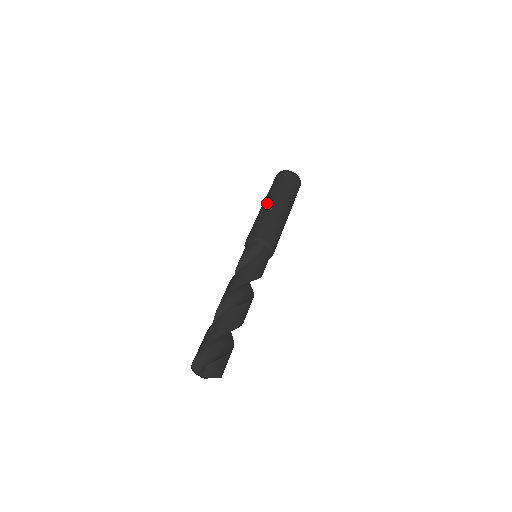
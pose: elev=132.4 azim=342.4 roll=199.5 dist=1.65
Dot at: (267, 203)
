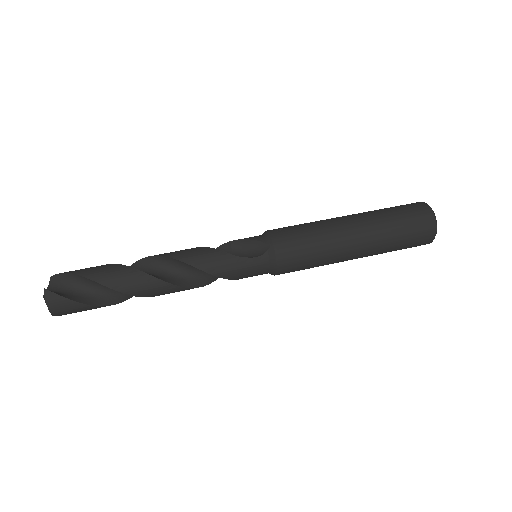
Dot at: (345, 217)
